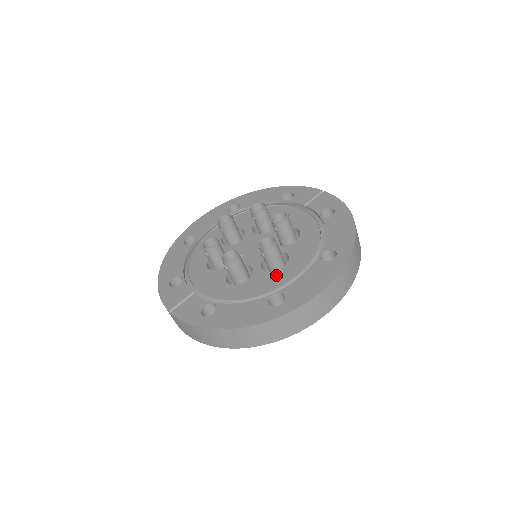
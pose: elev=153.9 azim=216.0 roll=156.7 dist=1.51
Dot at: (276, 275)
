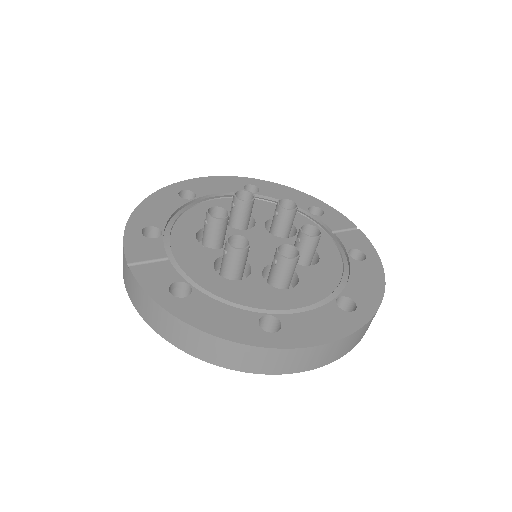
Dot at: (277, 293)
